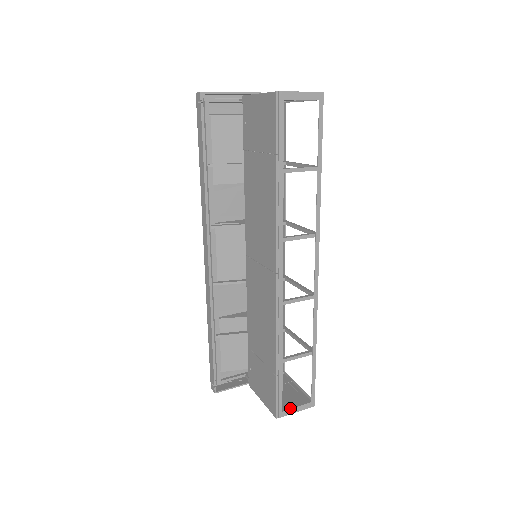
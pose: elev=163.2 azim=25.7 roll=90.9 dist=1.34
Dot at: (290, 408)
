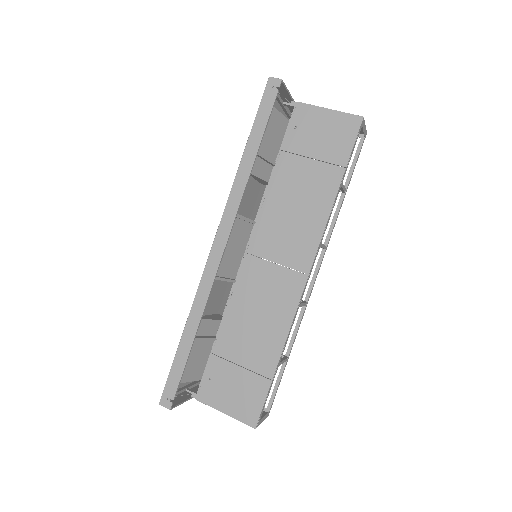
Dot at: occluded
